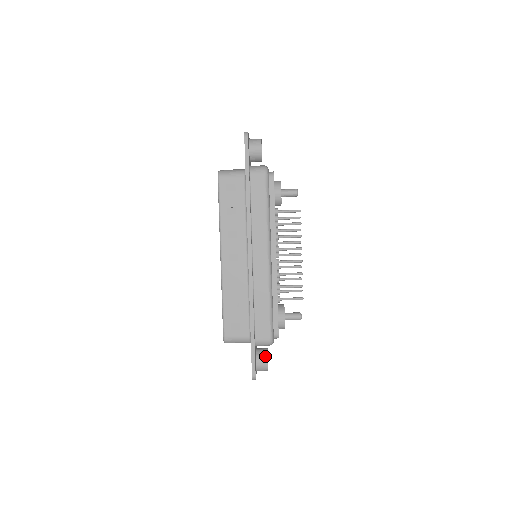
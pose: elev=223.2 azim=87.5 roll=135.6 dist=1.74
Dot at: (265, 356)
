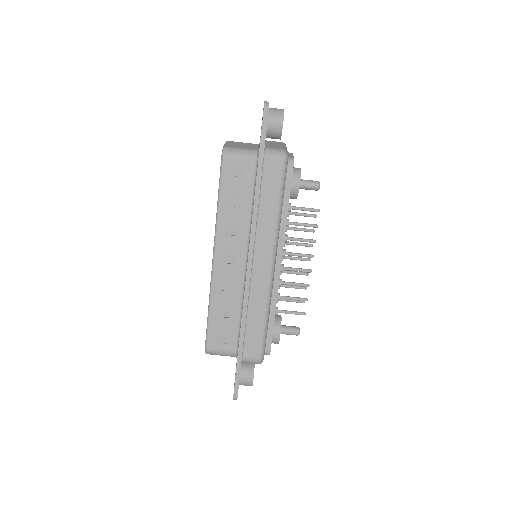
Dot at: (251, 372)
